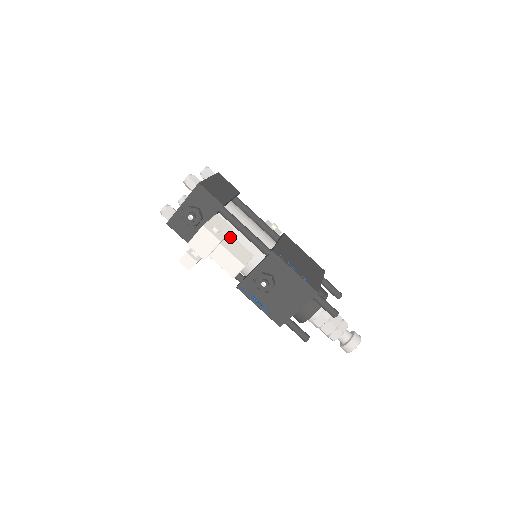
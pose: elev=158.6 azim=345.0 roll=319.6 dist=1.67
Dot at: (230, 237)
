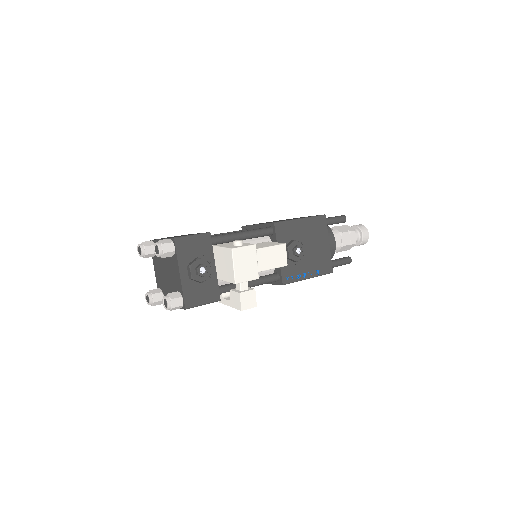
Dot at: occluded
